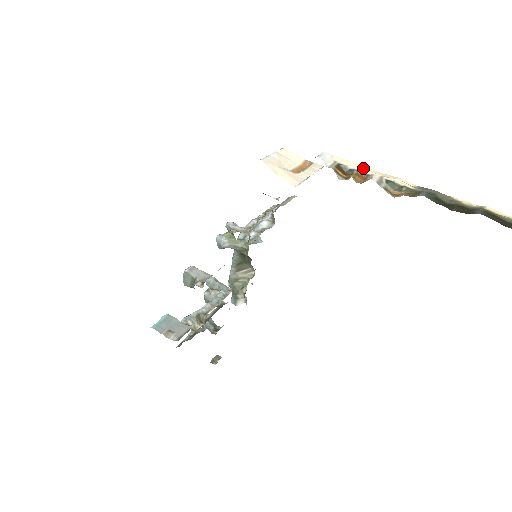
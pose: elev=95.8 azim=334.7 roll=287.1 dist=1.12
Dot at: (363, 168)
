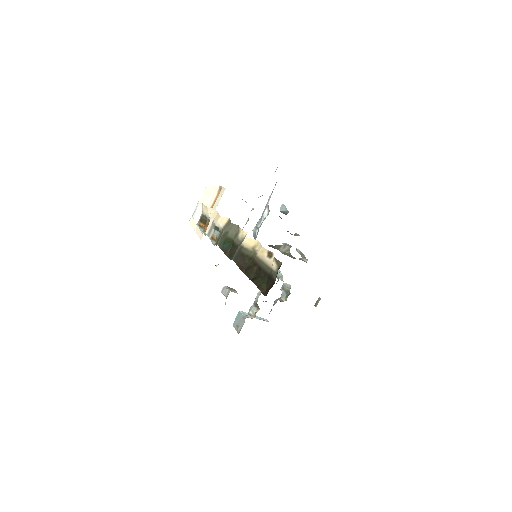
Dot at: (209, 214)
